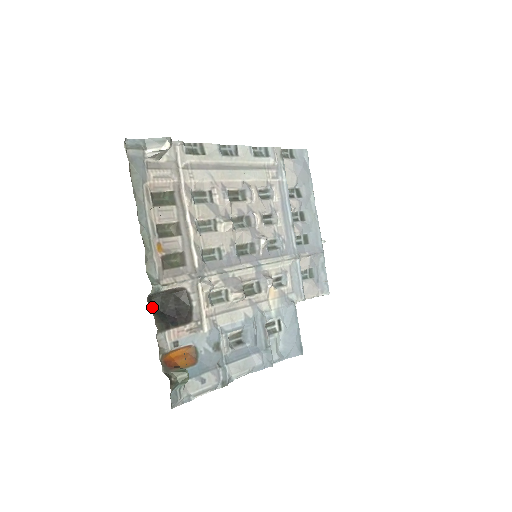
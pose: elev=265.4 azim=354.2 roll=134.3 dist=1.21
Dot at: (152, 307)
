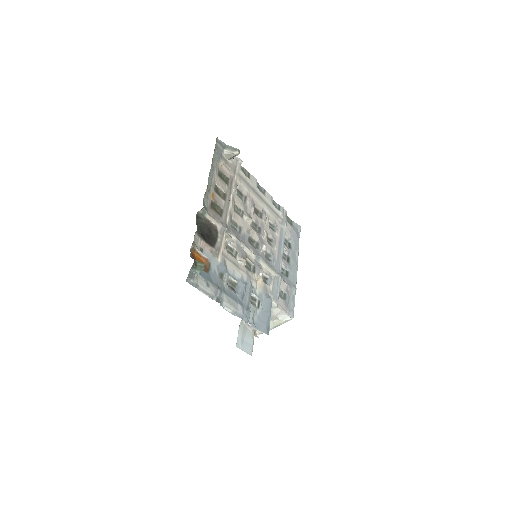
Dot at: (196, 222)
